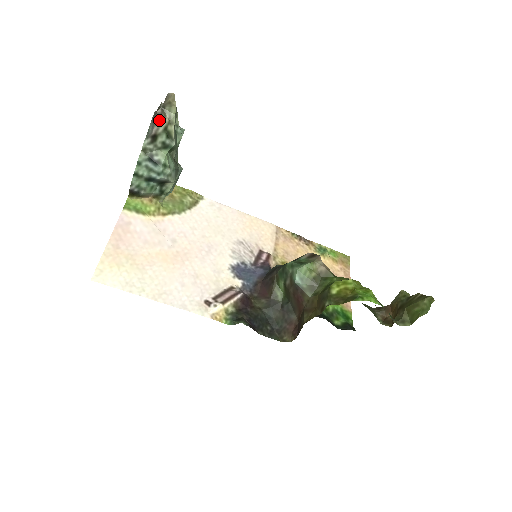
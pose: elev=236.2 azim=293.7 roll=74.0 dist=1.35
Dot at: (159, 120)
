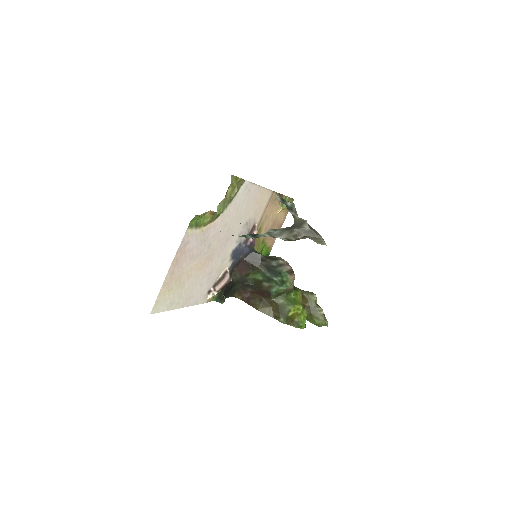
Dot at: occluded
